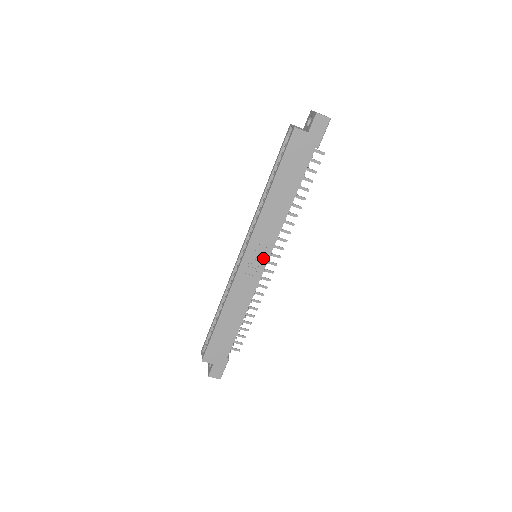
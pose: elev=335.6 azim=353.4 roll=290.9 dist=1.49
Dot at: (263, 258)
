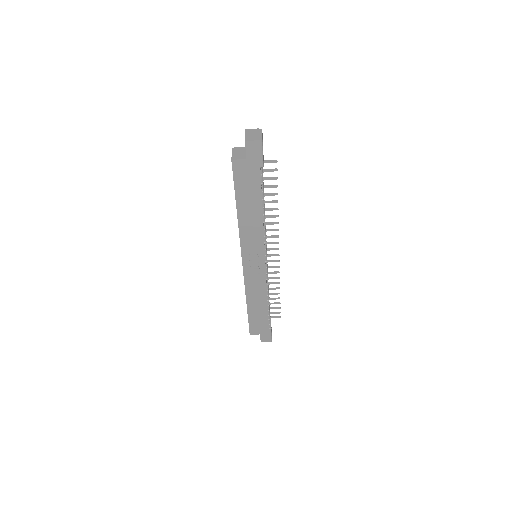
Dot at: (260, 260)
